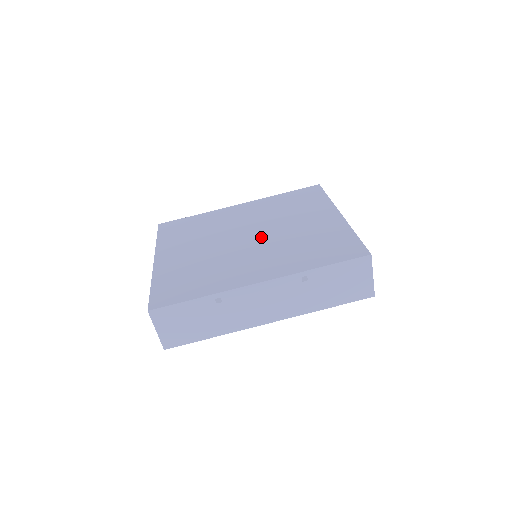
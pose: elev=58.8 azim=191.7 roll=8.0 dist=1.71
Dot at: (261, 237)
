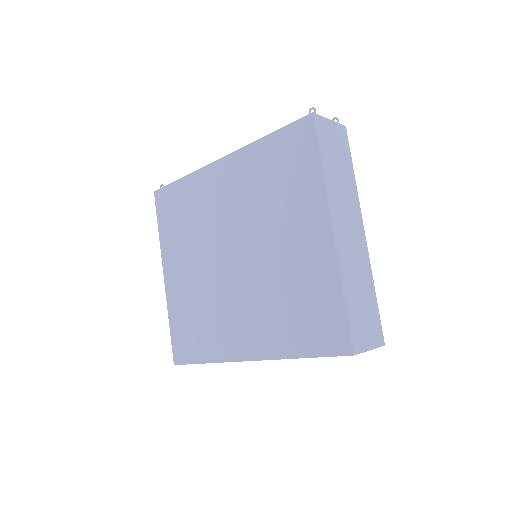
Dot at: (245, 264)
